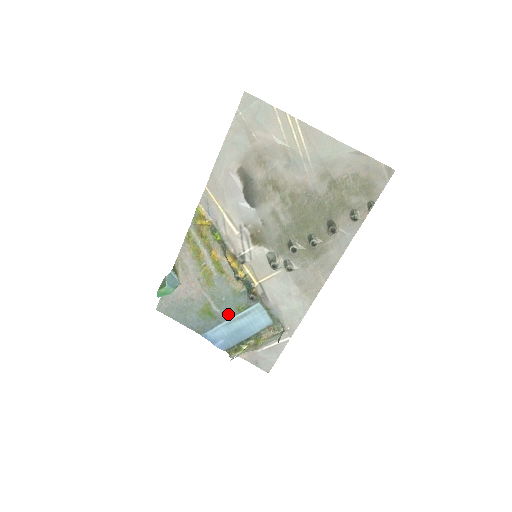
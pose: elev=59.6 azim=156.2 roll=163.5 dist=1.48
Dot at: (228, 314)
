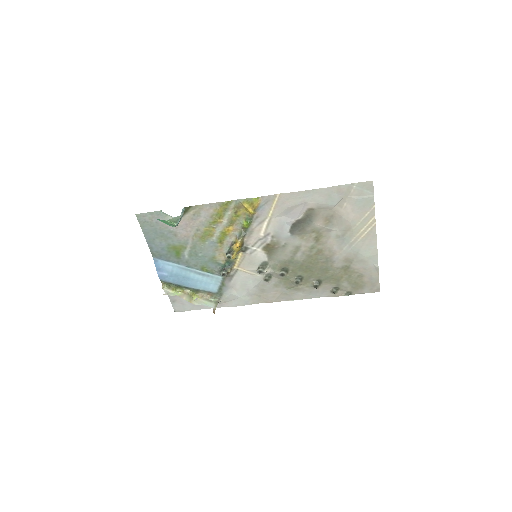
Dot at: (192, 264)
